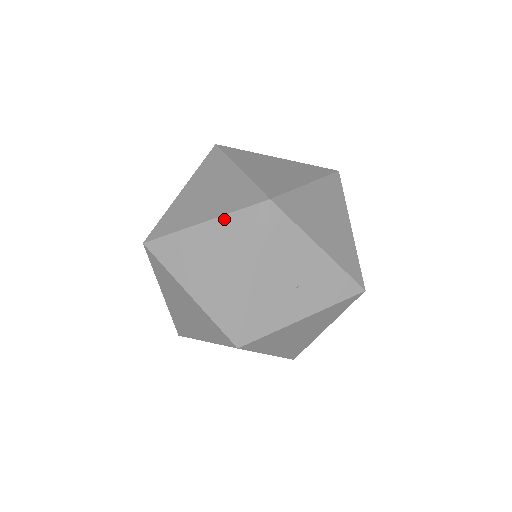
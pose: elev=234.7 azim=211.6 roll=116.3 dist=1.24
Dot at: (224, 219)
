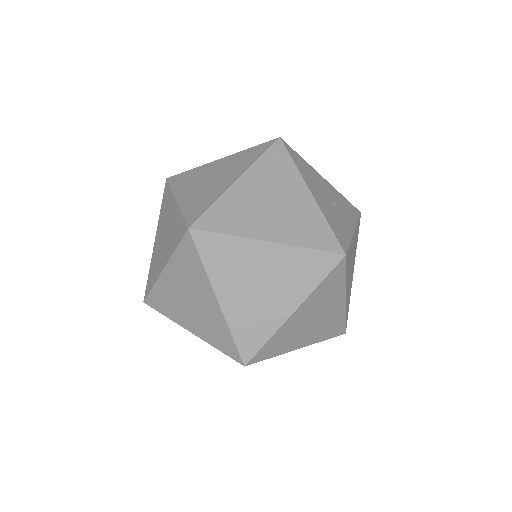
Dot at: (255, 167)
